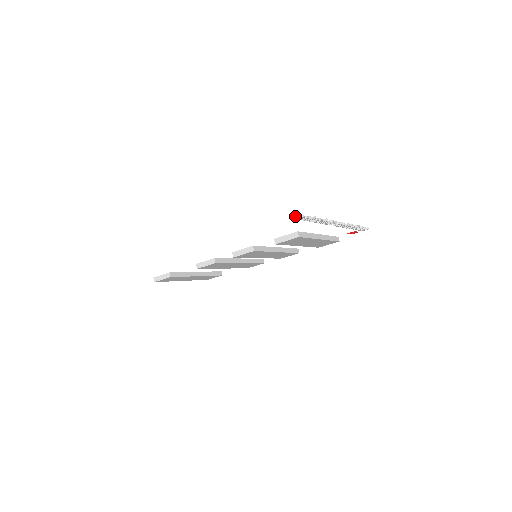
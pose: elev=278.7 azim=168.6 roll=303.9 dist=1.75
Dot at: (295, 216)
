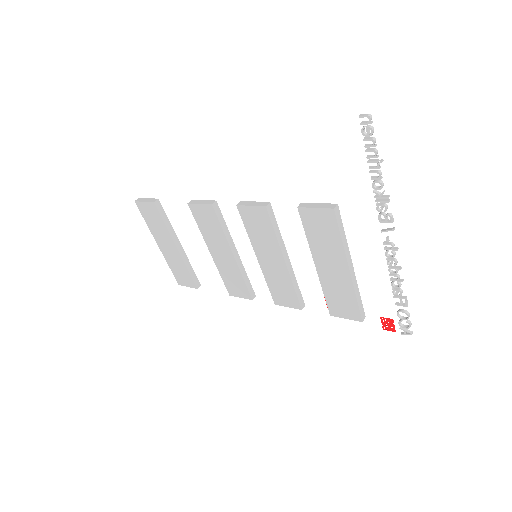
Dot at: (364, 114)
